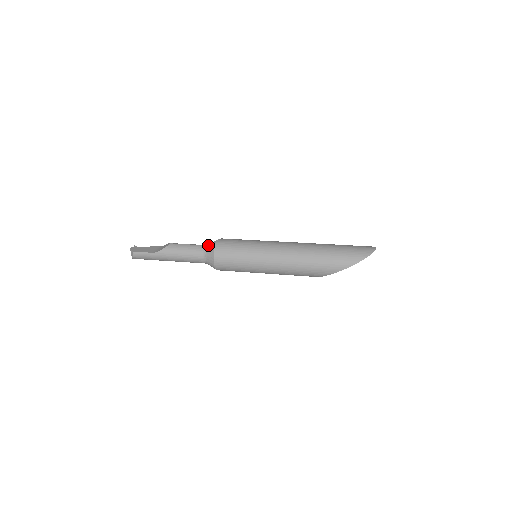
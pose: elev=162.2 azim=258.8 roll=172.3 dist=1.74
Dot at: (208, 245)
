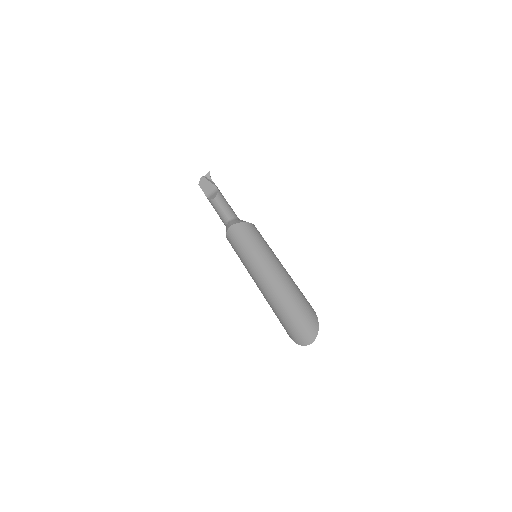
Dot at: (228, 223)
